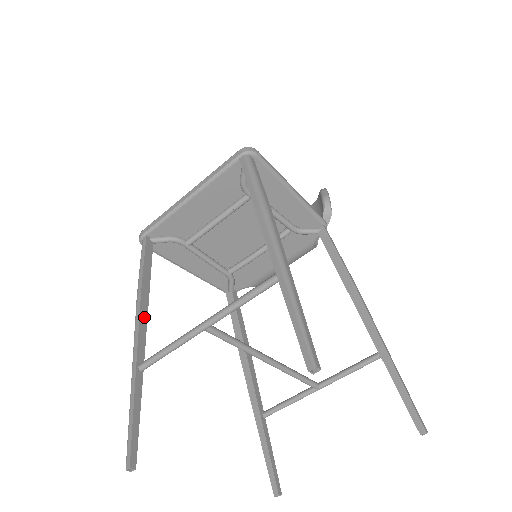
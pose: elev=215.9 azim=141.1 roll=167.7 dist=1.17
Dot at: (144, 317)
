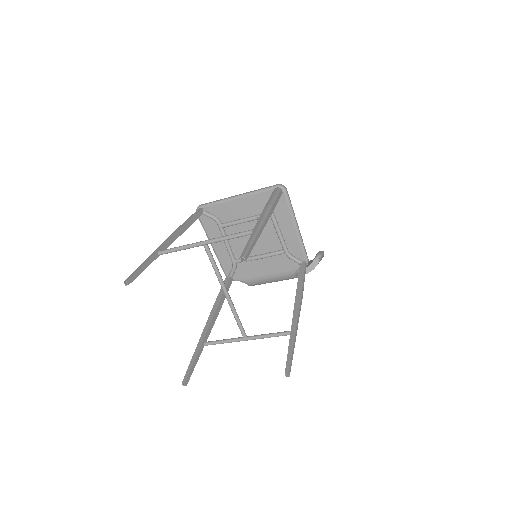
Dot at: (175, 237)
